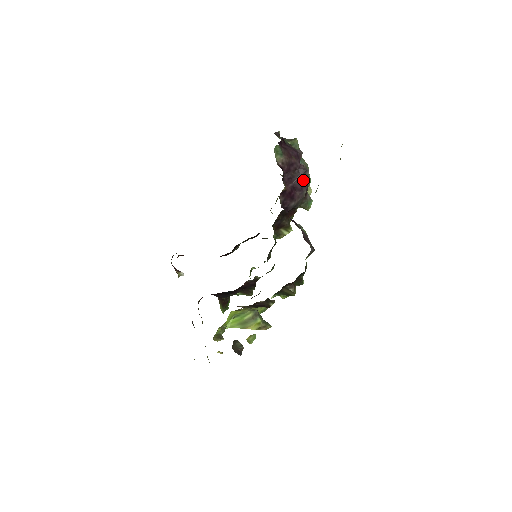
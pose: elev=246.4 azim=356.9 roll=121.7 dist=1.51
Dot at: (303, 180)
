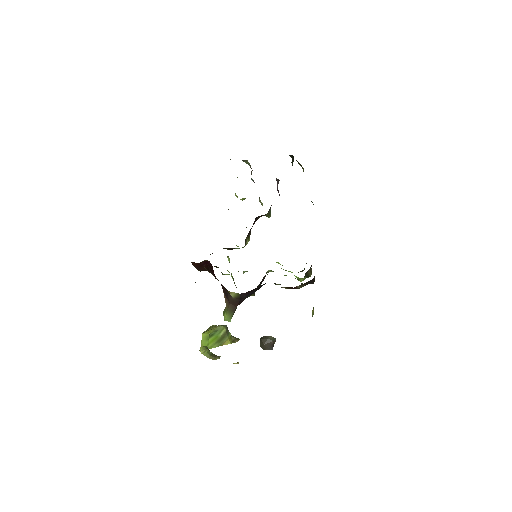
Dot at: occluded
